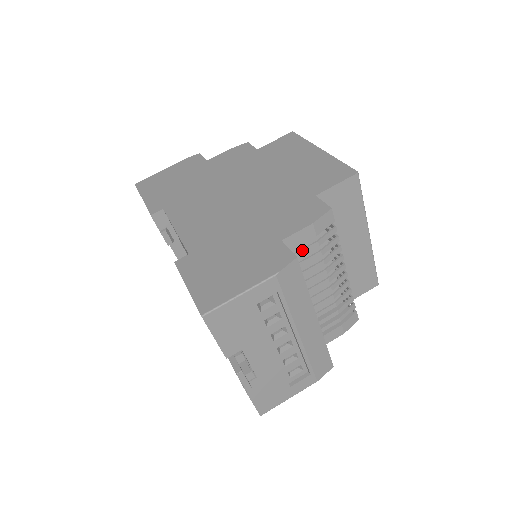
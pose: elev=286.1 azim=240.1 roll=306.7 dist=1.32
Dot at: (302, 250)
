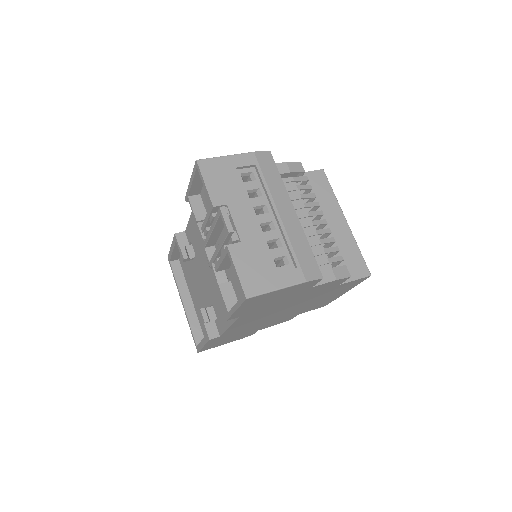
Dot at: occluded
